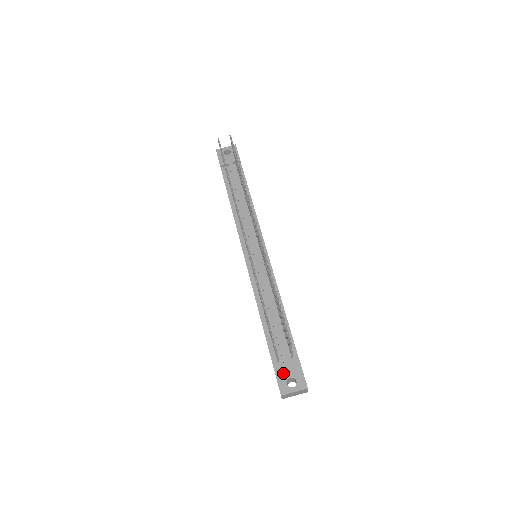
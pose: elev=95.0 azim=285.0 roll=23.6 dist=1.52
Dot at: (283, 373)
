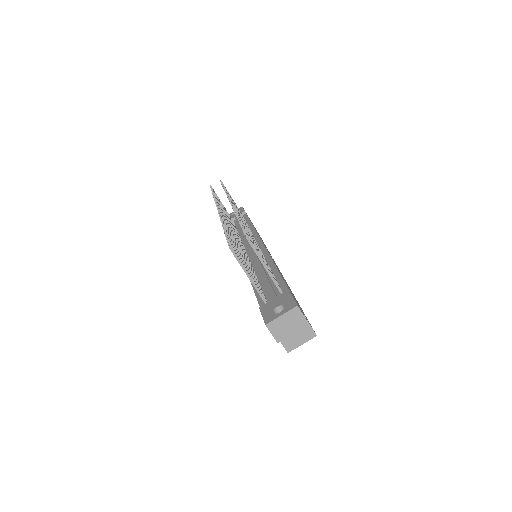
Dot at: (269, 307)
